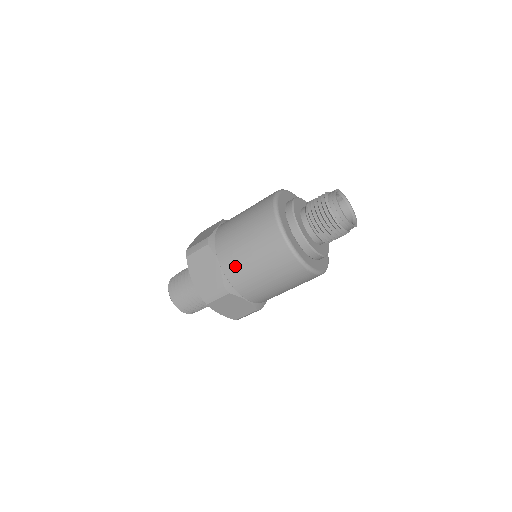
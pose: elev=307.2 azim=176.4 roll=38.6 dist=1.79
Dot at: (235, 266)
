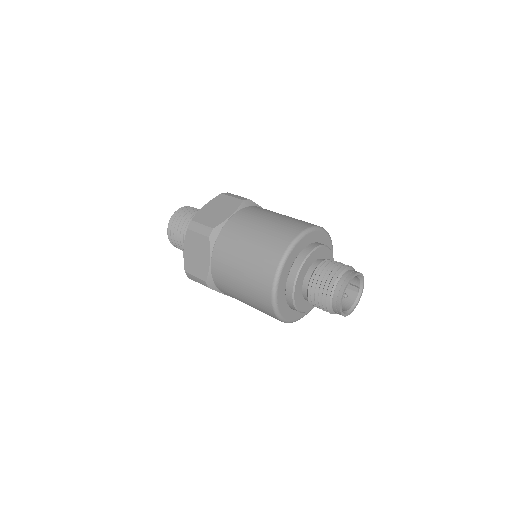
Dot at: (238, 227)
